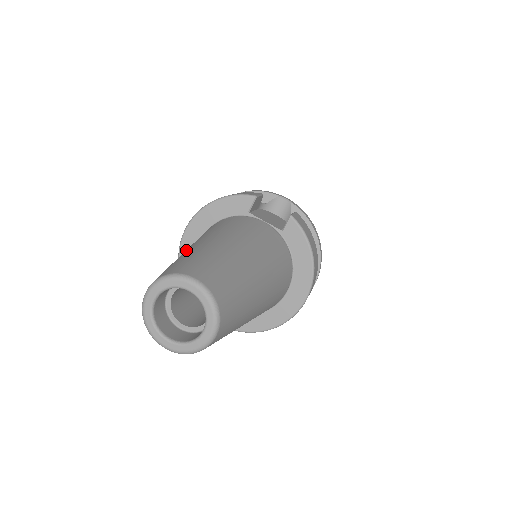
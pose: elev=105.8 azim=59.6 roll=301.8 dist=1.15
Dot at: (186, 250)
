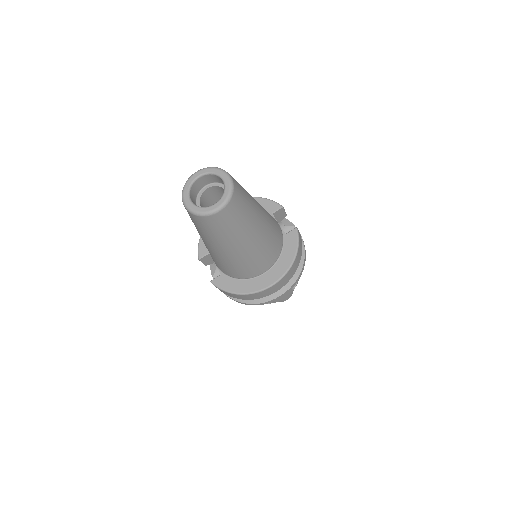
Dot at: occluded
